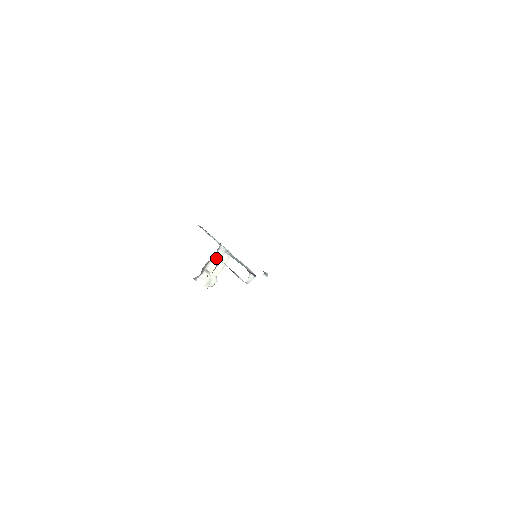
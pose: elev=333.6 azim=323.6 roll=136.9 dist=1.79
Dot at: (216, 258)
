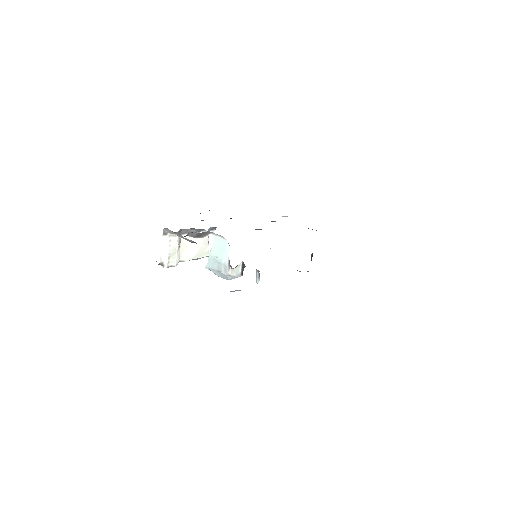
Dot at: (199, 238)
